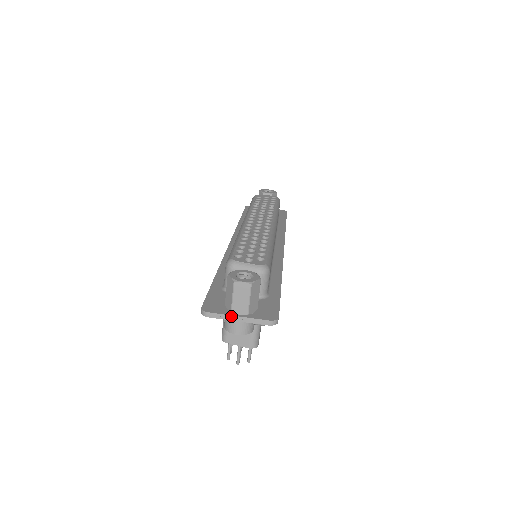
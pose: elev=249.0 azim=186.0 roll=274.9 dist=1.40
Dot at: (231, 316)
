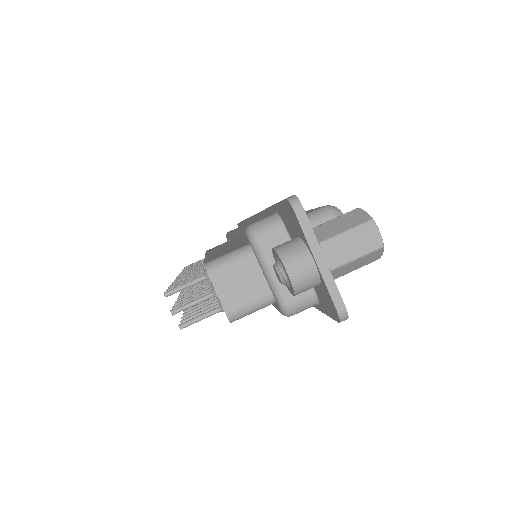
Dot at: (318, 246)
